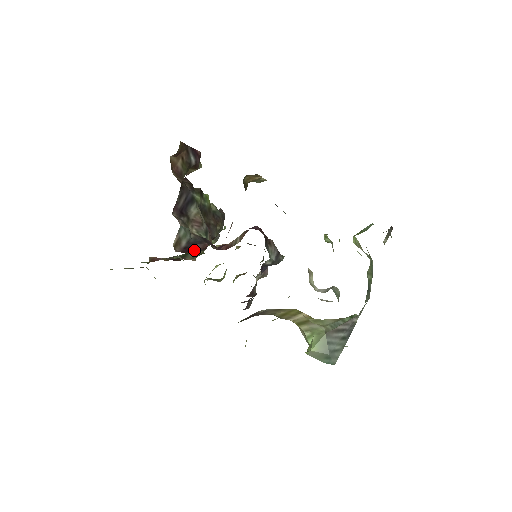
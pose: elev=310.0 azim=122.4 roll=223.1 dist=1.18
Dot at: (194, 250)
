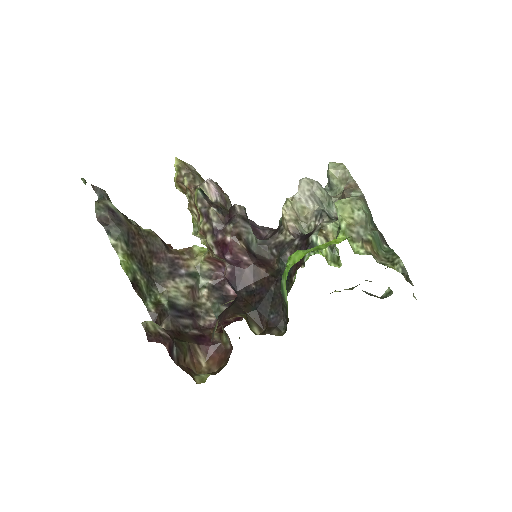
Dot at: occluded
